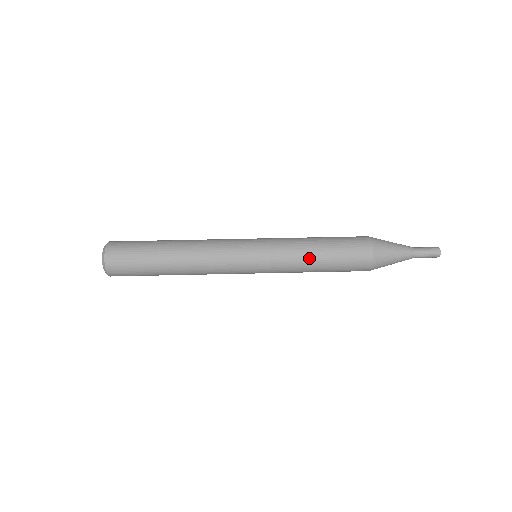
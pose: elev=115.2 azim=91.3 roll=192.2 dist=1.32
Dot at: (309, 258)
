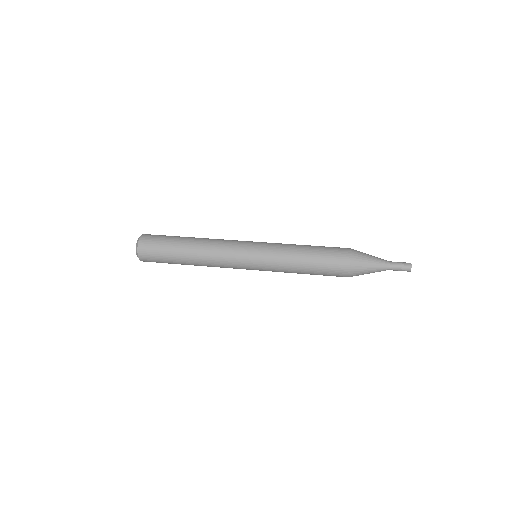
Dot at: (298, 249)
